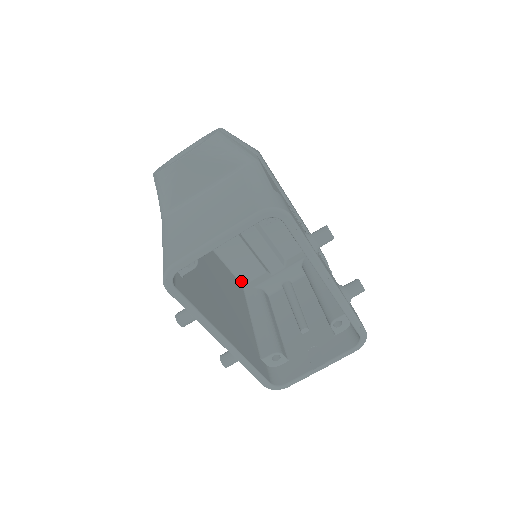
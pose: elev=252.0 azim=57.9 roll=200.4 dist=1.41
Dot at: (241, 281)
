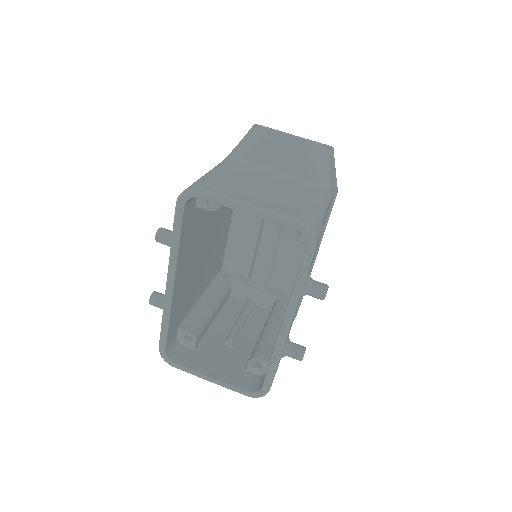
Dot at: (224, 264)
